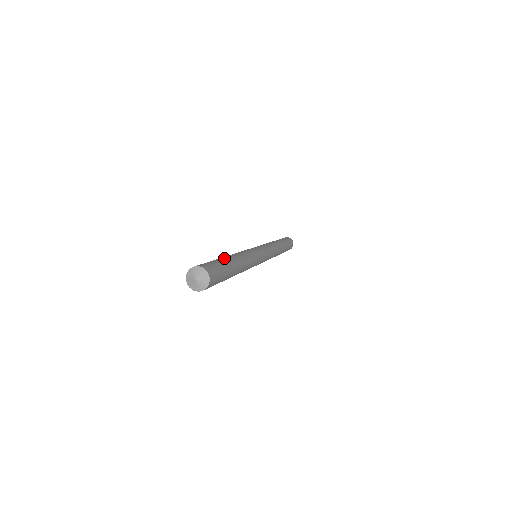
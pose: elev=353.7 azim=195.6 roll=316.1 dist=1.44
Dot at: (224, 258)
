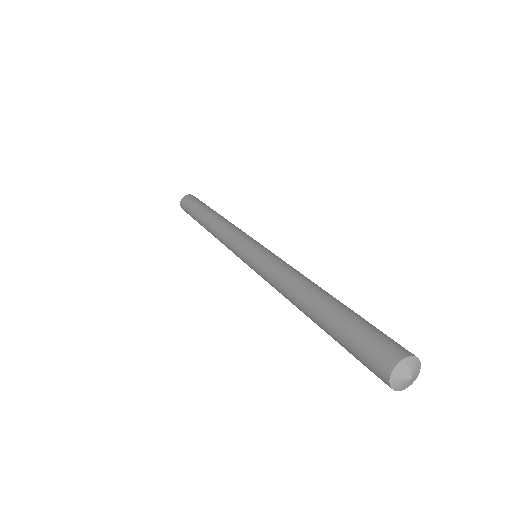
Dot at: (337, 307)
